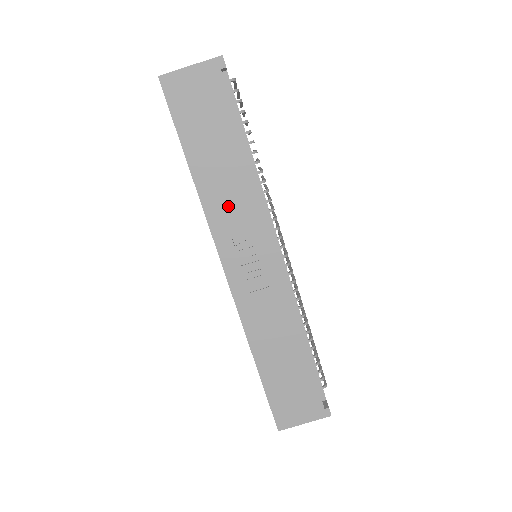
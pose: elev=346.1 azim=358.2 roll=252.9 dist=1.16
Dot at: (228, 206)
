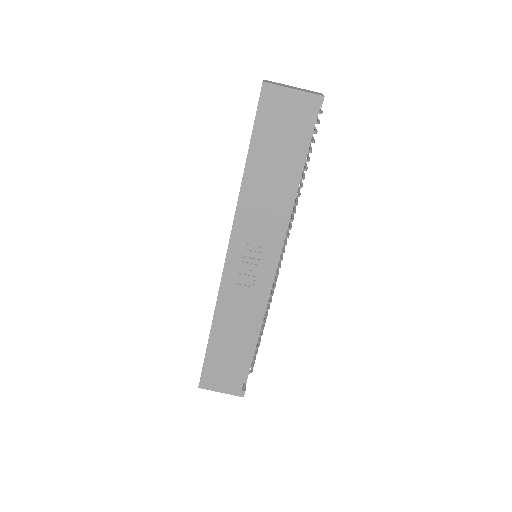
Dot at: (258, 213)
